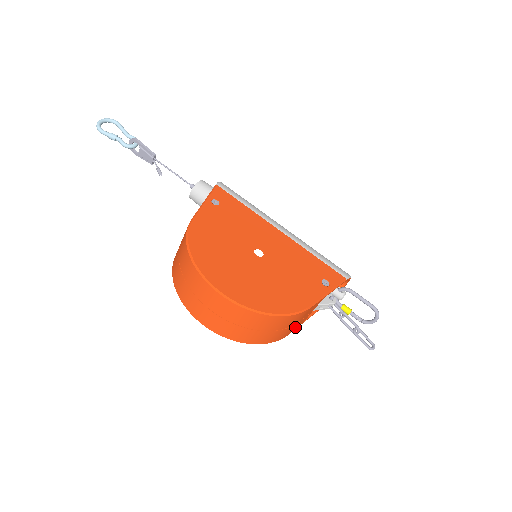
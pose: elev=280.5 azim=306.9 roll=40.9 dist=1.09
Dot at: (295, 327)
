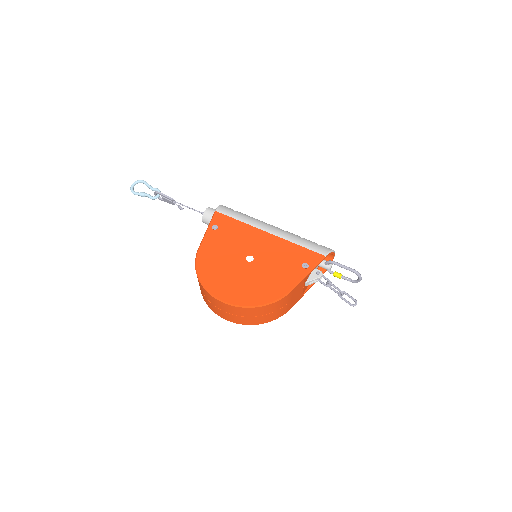
Dot at: (293, 303)
